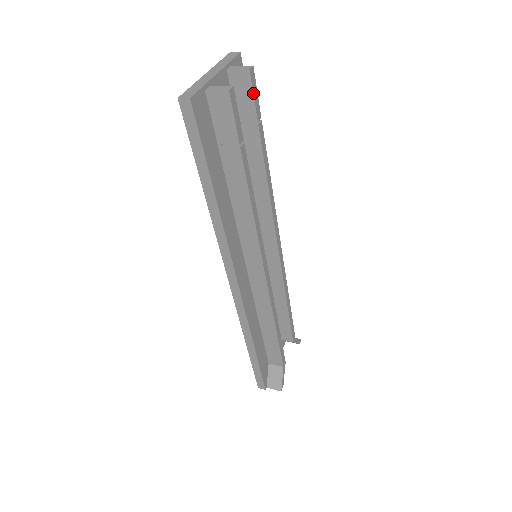
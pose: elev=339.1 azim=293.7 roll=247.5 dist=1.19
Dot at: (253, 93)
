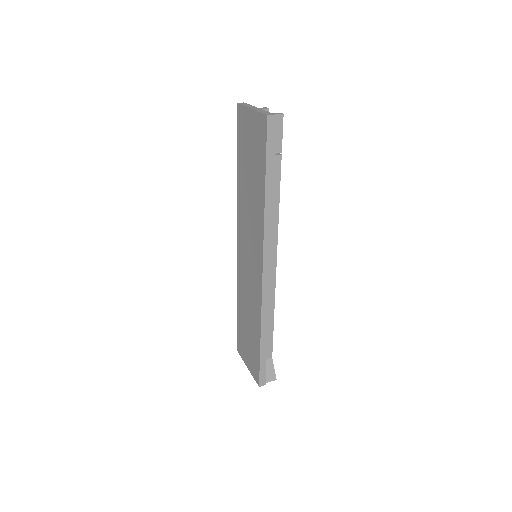
Dot at: occluded
